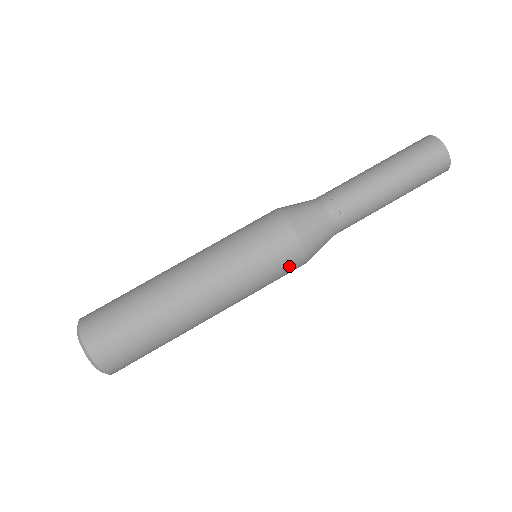
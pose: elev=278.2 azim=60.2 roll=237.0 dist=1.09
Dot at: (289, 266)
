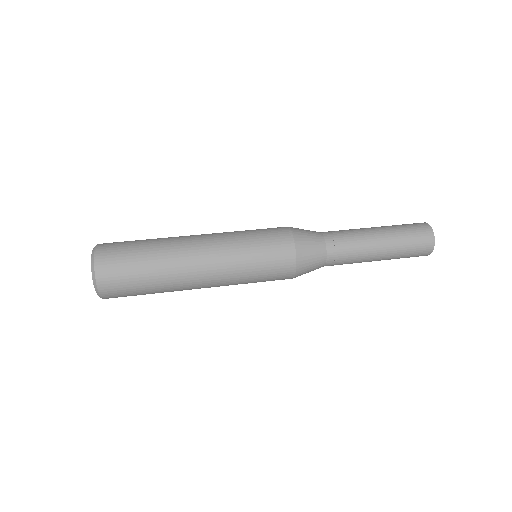
Dot at: (278, 252)
